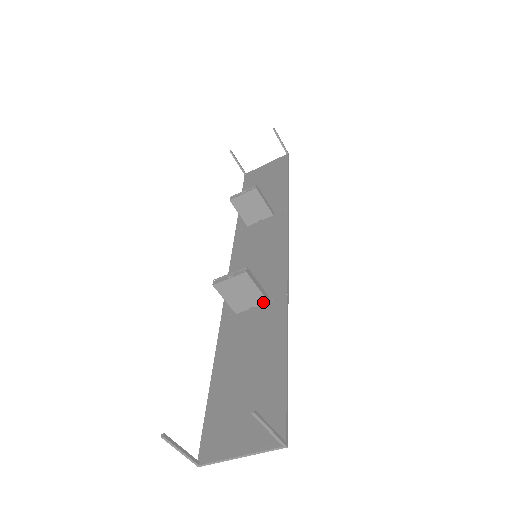
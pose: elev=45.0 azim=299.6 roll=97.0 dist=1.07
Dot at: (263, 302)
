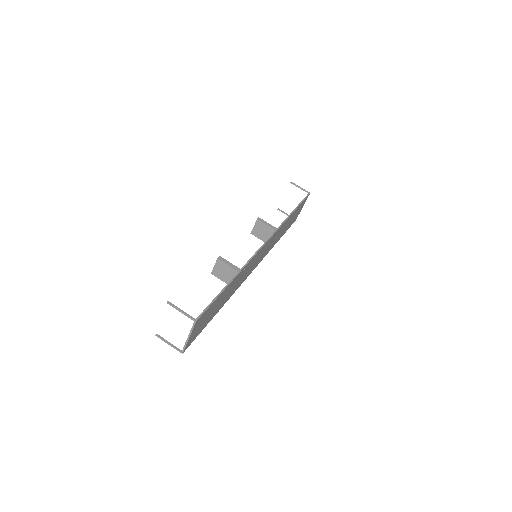
Dot at: occluded
